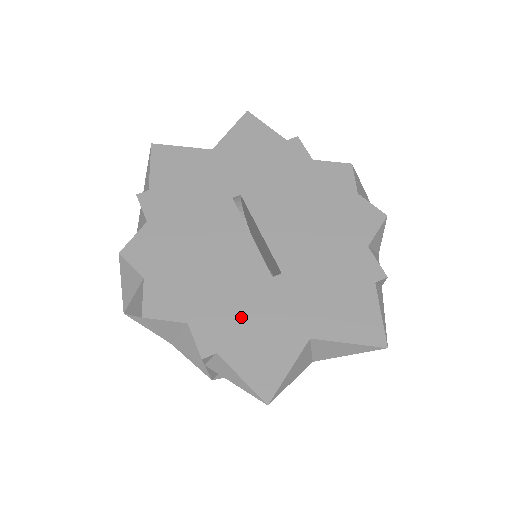
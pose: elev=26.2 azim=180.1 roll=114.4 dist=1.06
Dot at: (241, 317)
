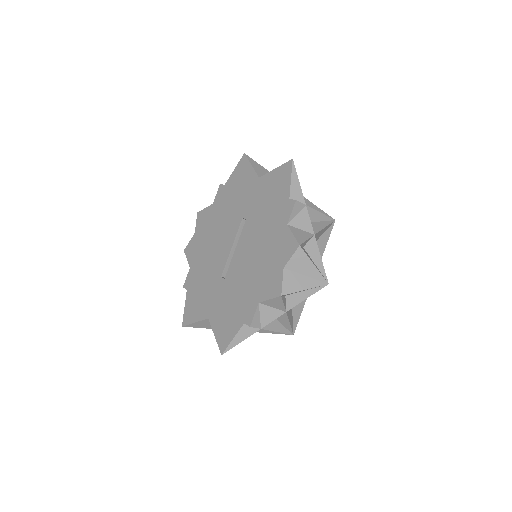
Dot at: (201, 283)
